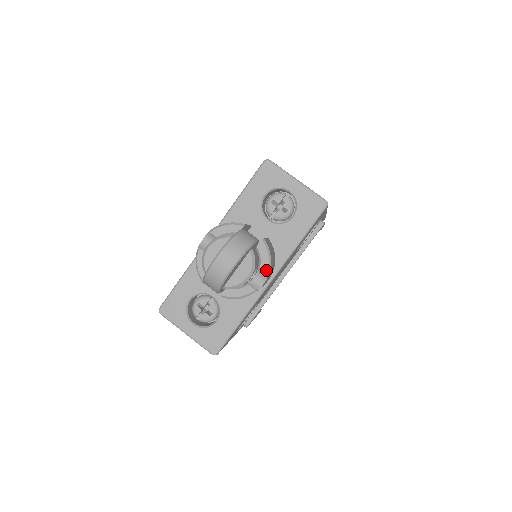
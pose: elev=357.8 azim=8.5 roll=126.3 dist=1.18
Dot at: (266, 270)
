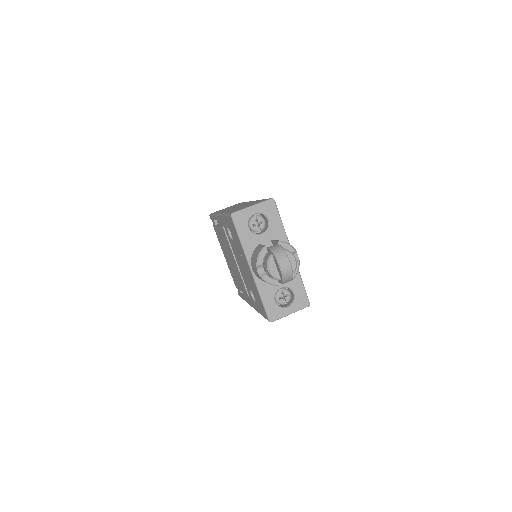
Dot at: (293, 250)
